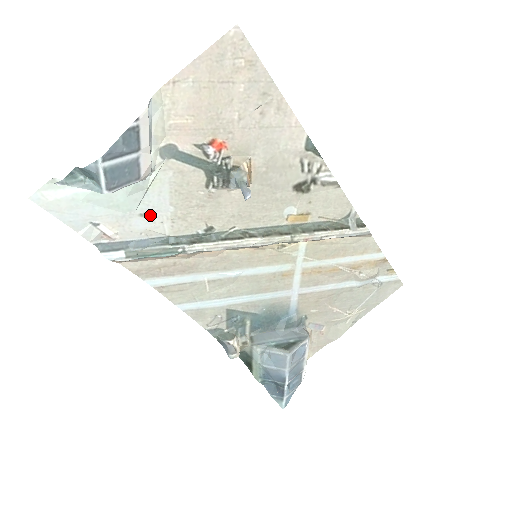
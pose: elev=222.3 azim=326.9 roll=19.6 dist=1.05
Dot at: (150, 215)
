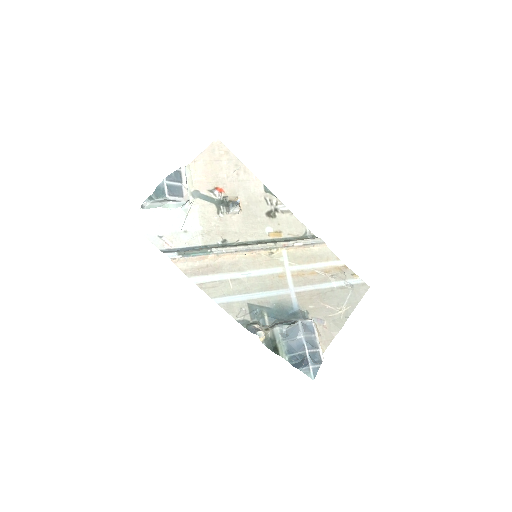
Dot at: (190, 232)
